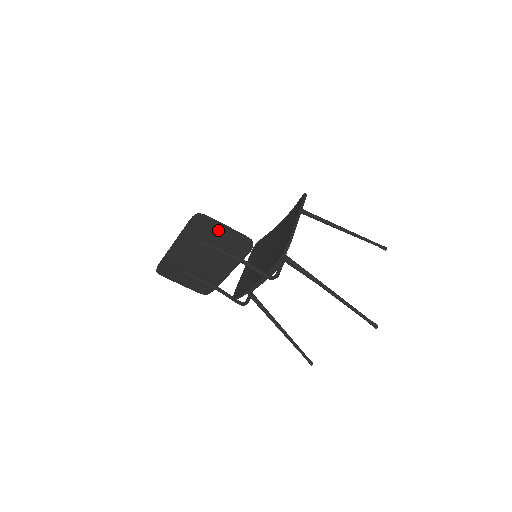
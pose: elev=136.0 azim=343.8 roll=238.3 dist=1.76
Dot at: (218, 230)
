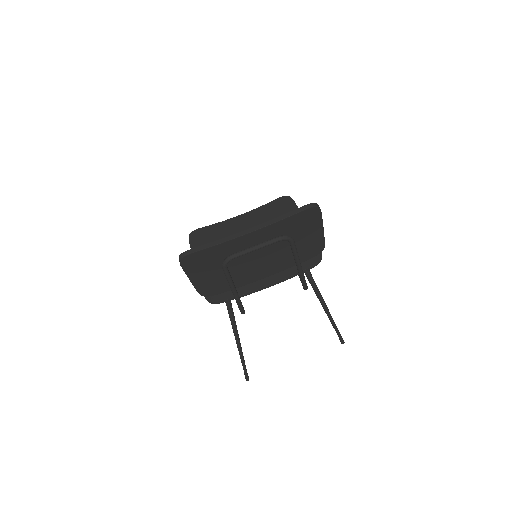
Dot at: (316, 227)
